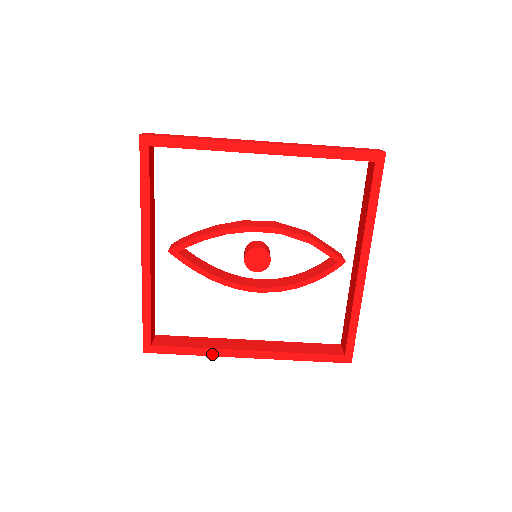
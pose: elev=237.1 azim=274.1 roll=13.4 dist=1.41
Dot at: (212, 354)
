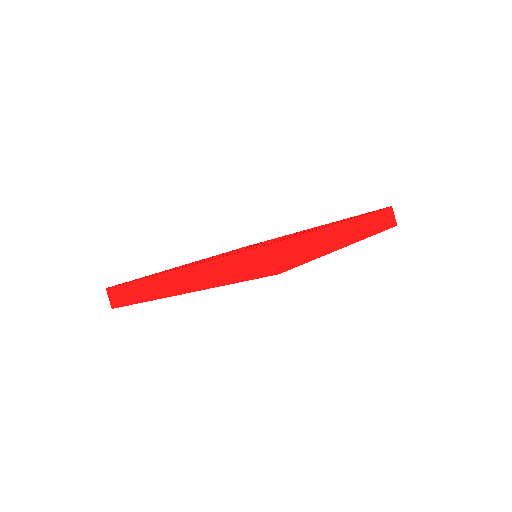
Dot at: occluded
